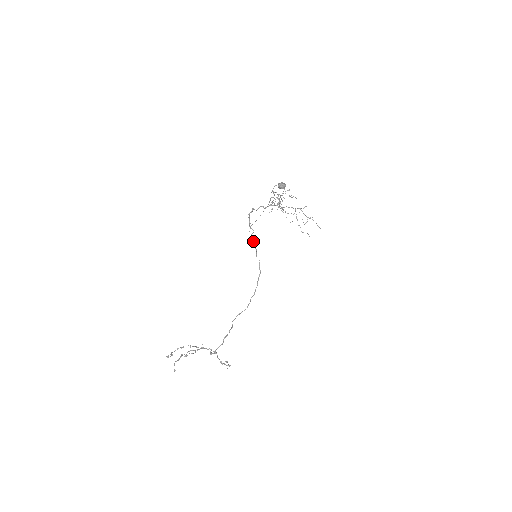
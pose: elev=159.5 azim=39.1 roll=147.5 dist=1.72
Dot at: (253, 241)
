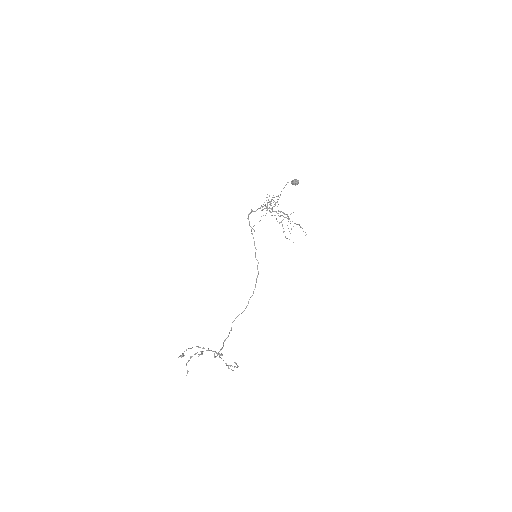
Dot at: (254, 241)
